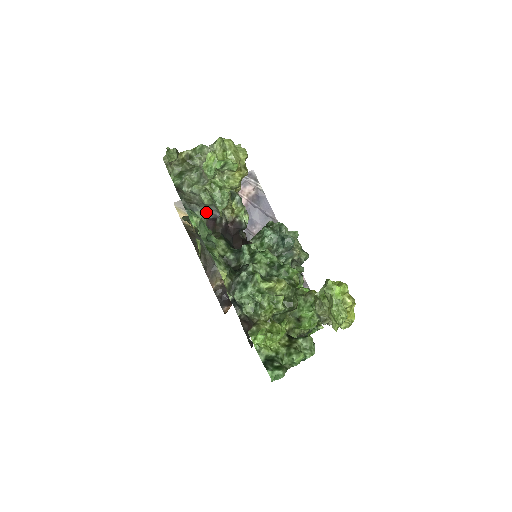
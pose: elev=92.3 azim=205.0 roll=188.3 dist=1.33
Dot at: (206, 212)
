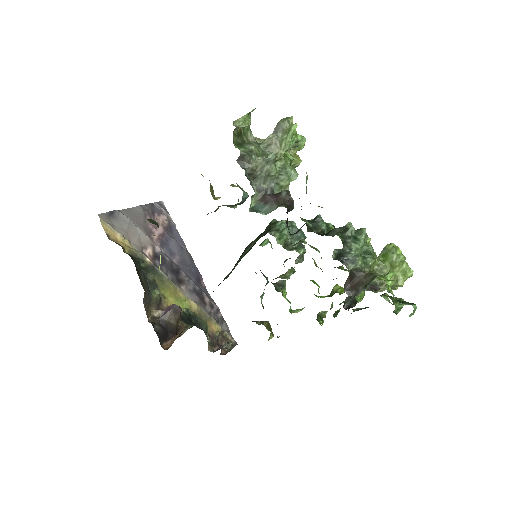
Dot at: (259, 188)
